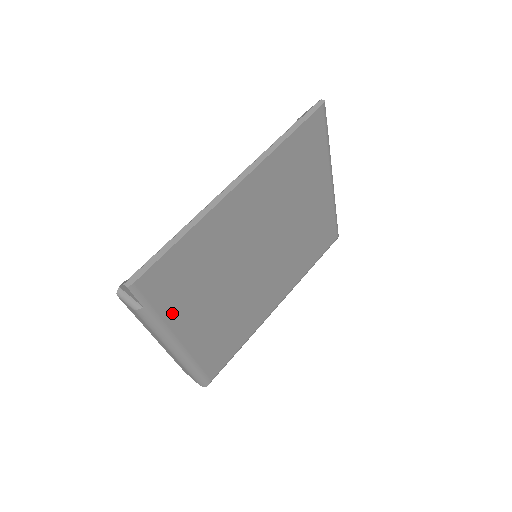
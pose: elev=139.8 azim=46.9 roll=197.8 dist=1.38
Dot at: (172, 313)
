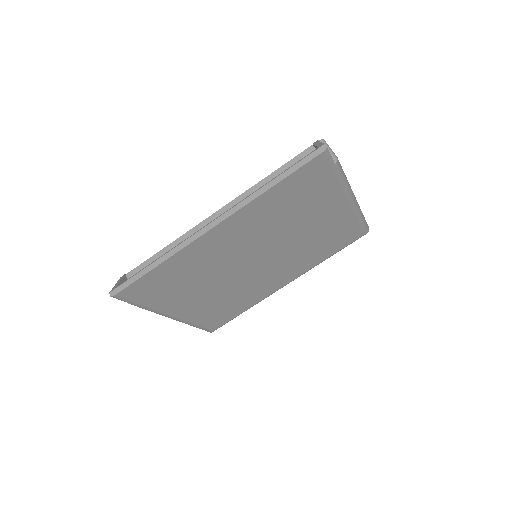
Dot at: (160, 304)
